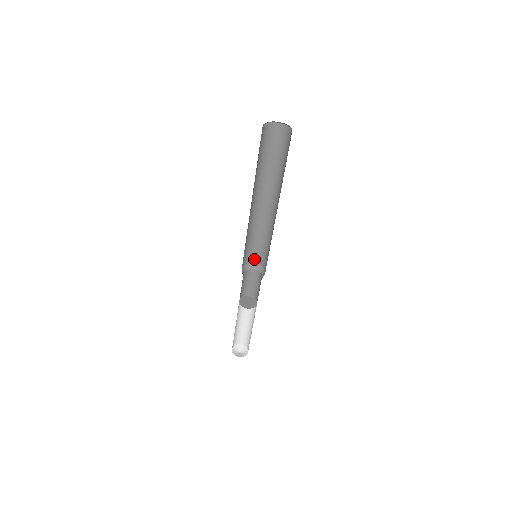
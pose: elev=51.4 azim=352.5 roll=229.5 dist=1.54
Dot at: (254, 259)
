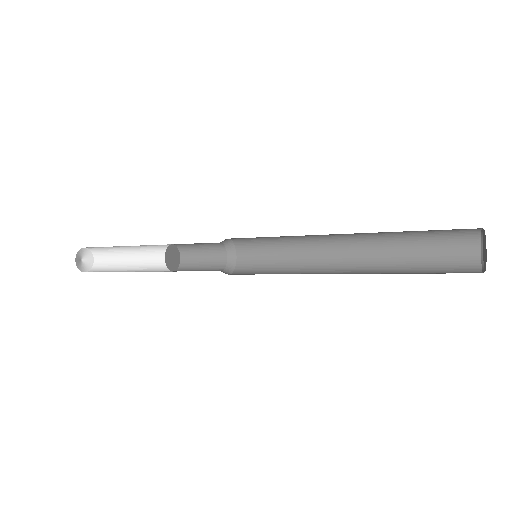
Dot at: occluded
